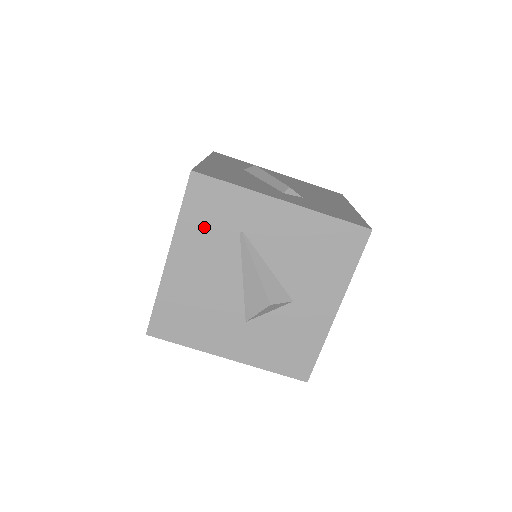
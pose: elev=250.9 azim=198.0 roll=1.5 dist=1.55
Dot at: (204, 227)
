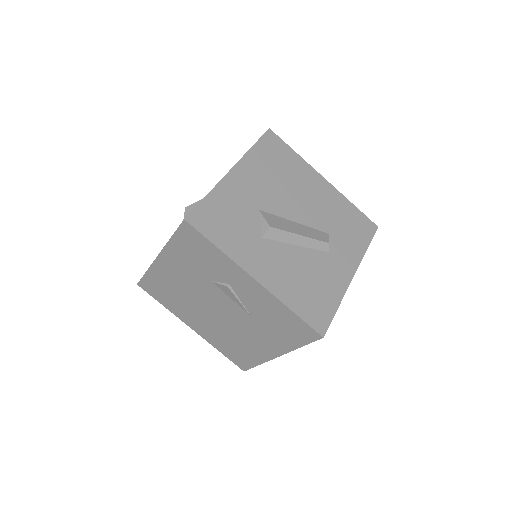
Dot at: occluded
